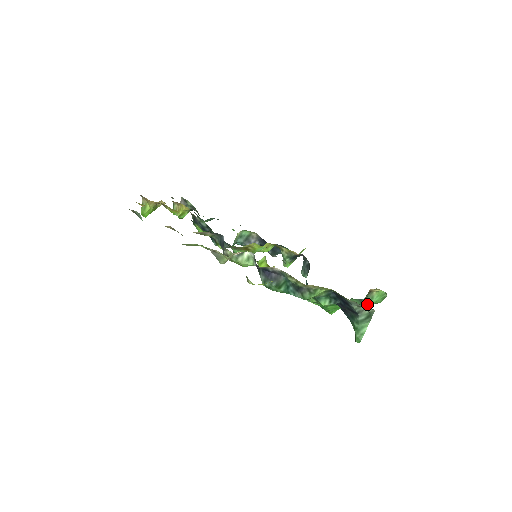
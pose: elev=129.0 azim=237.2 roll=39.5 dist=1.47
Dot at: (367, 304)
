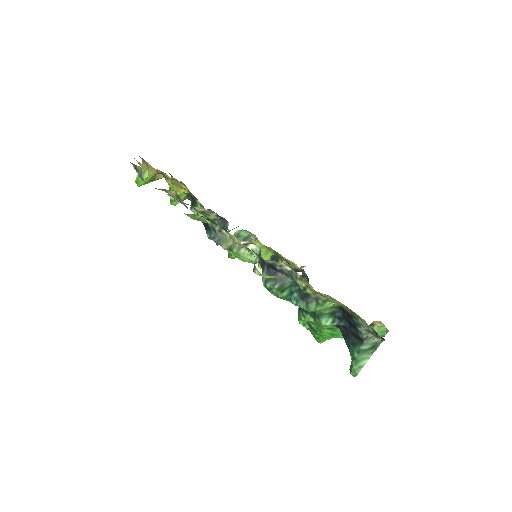
Dot at: occluded
